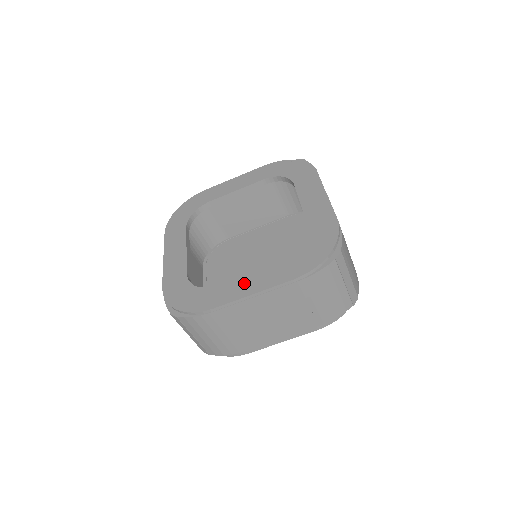
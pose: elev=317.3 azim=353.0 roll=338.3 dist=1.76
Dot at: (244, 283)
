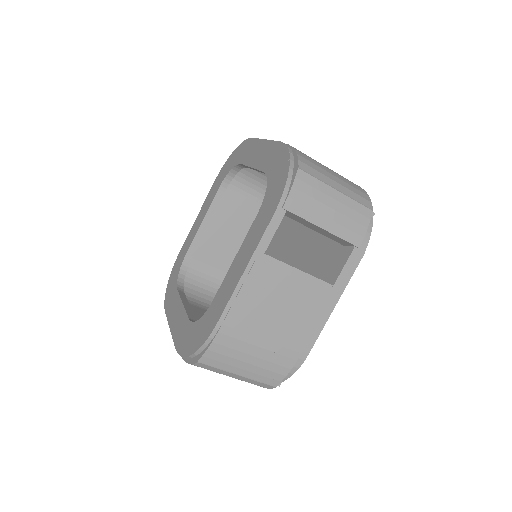
Dot at: (176, 310)
